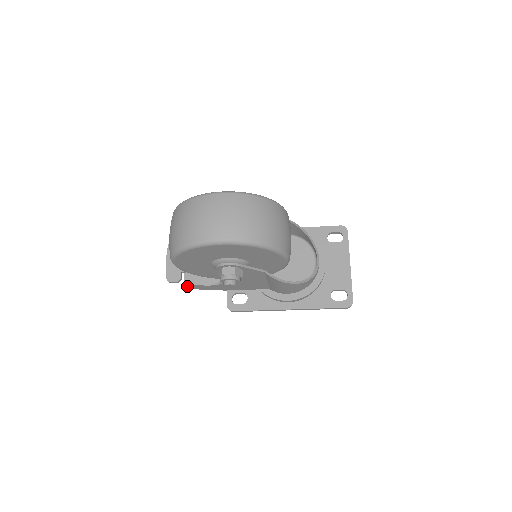
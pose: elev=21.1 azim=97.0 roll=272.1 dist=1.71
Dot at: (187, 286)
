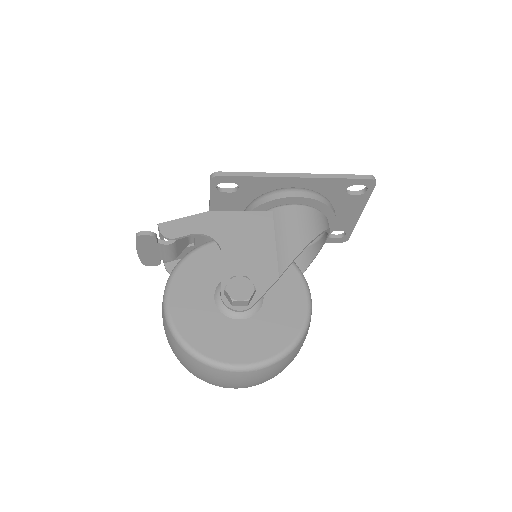
Dot at: (170, 271)
